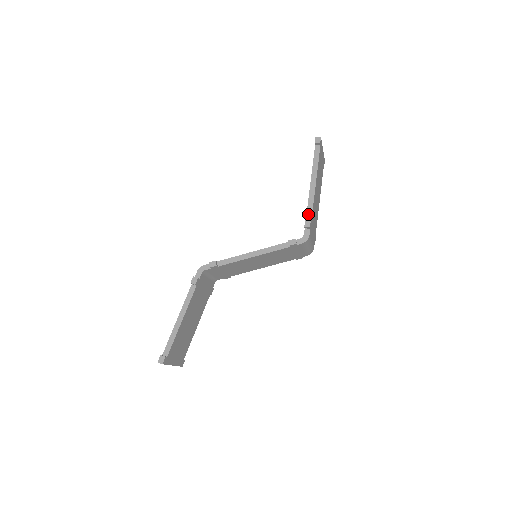
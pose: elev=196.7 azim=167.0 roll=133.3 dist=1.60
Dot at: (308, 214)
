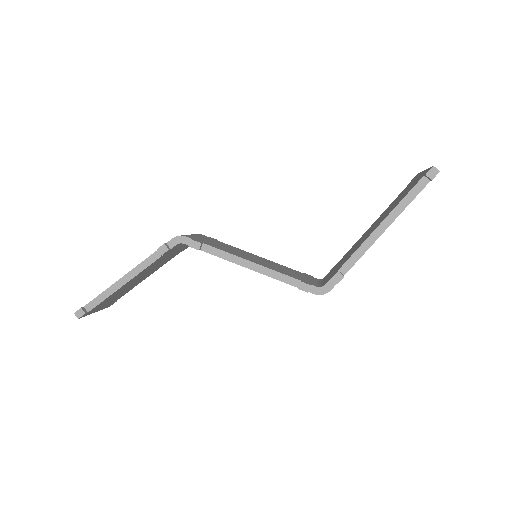
Dot at: (347, 264)
